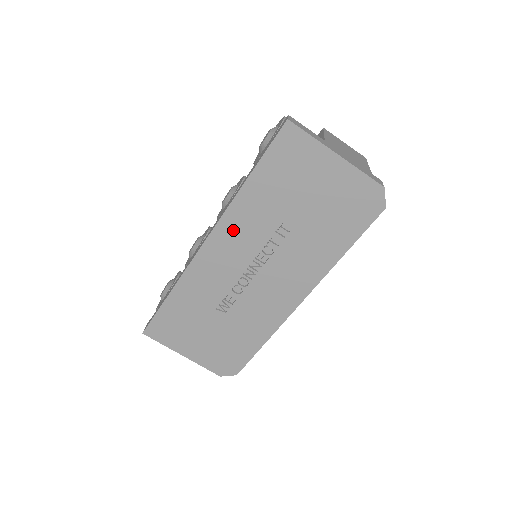
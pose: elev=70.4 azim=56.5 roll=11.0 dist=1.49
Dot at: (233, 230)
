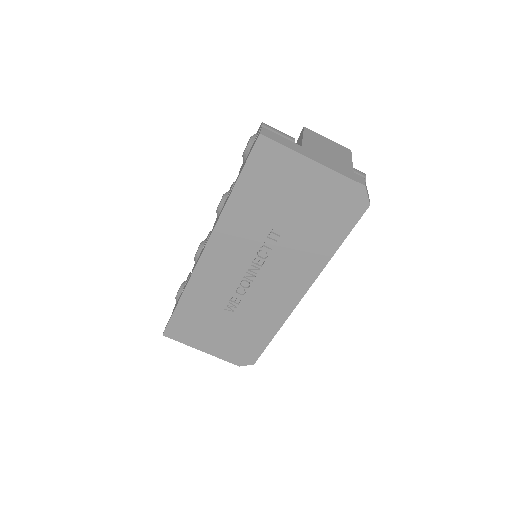
Dot at: (227, 239)
